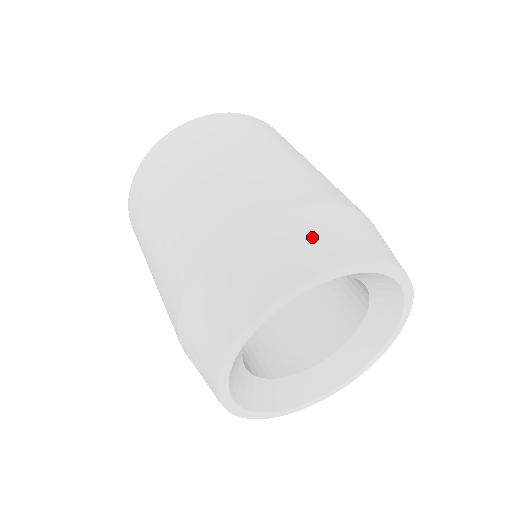
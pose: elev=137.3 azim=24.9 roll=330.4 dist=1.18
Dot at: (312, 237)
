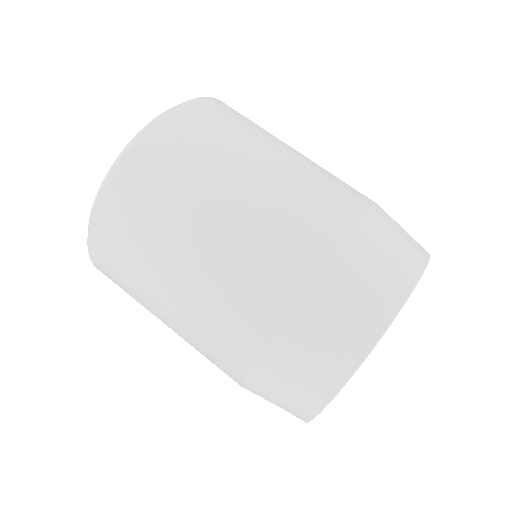
Dot at: (299, 373)
